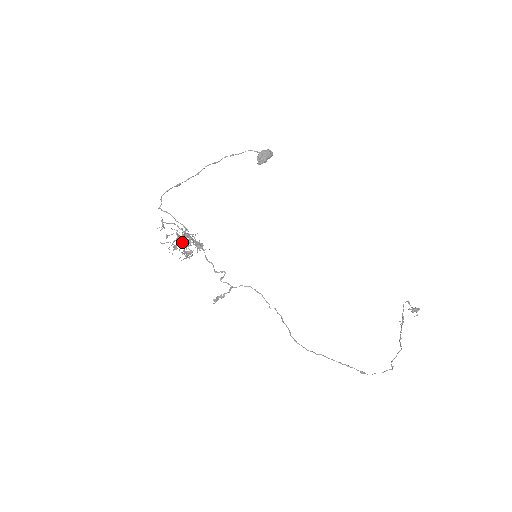
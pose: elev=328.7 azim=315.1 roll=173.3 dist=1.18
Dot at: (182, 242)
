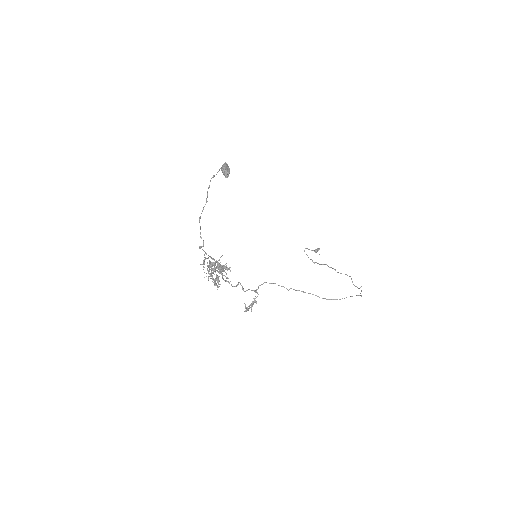
Dot at: (221, 270)
